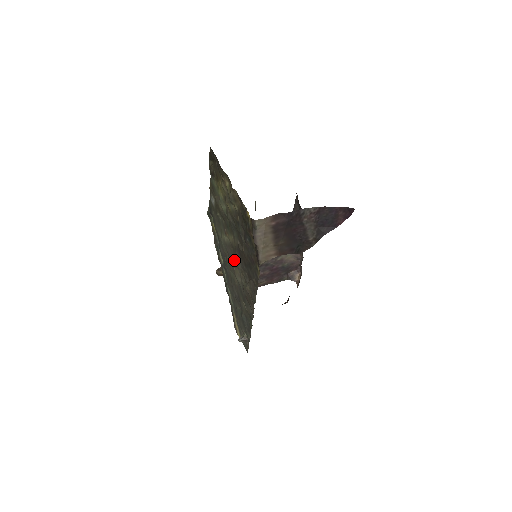
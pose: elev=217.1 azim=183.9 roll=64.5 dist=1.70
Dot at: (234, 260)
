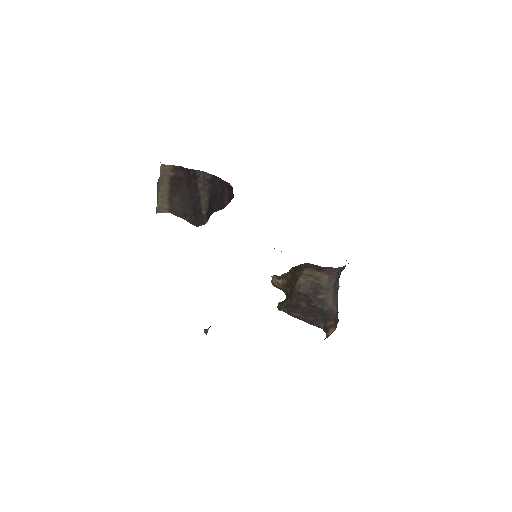
Dot at: occluded
